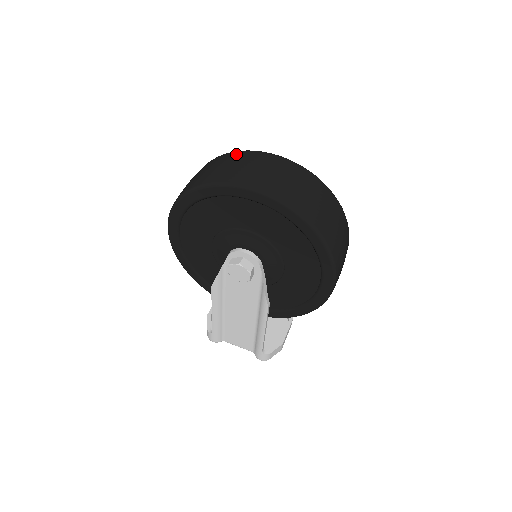
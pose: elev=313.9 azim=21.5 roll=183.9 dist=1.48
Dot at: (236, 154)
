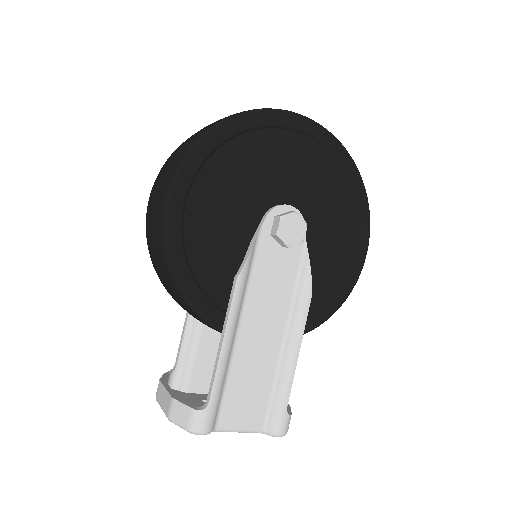
Dot at: occluded
